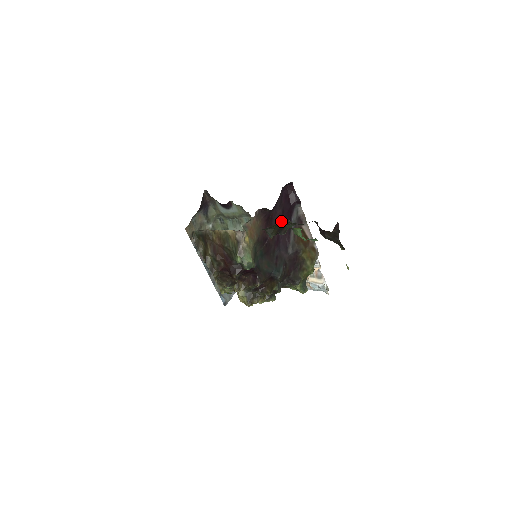
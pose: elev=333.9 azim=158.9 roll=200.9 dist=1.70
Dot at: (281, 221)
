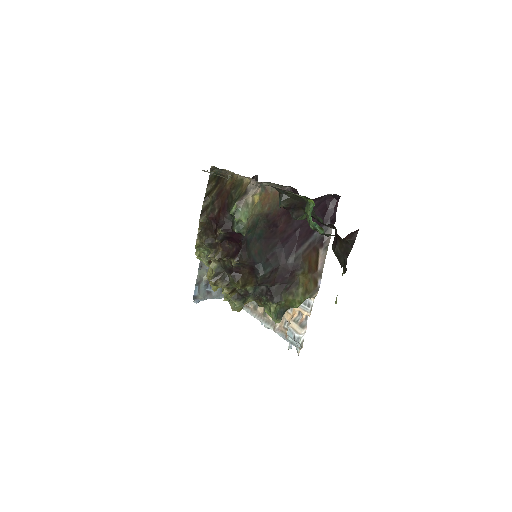
Dot at: (303, 224)
